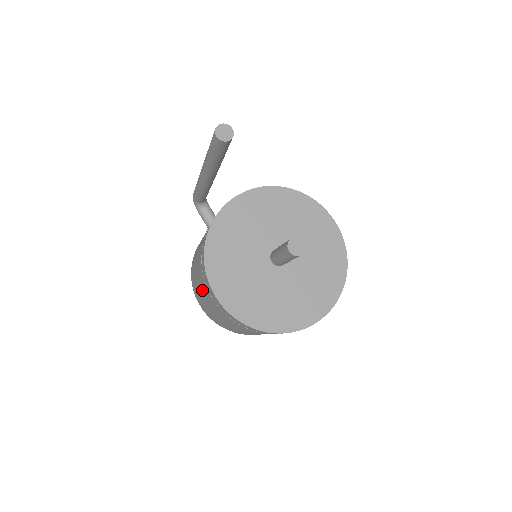
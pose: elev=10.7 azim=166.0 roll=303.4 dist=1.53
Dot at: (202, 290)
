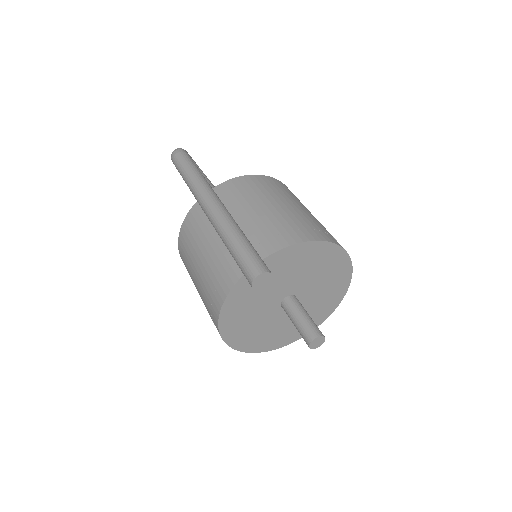
Dot at: occluded
